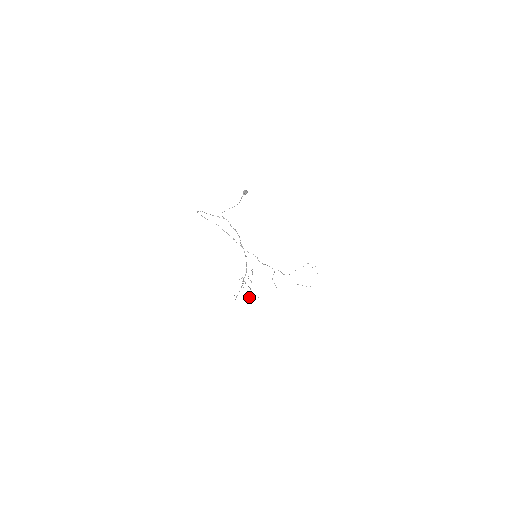
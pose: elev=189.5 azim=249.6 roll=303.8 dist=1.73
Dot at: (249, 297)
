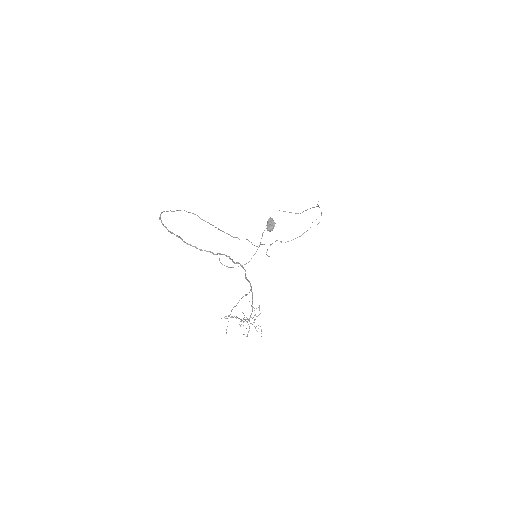
Dot at: (239, 300)
